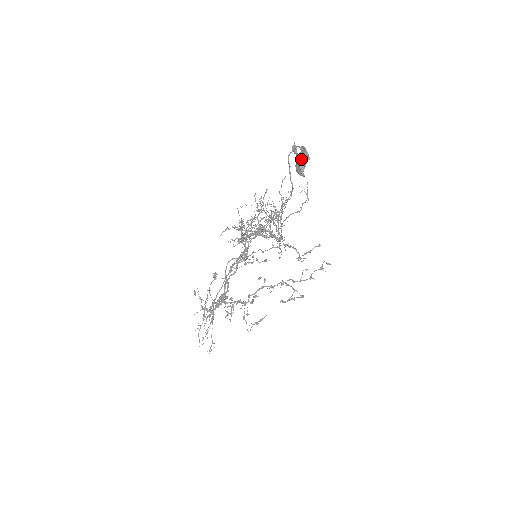
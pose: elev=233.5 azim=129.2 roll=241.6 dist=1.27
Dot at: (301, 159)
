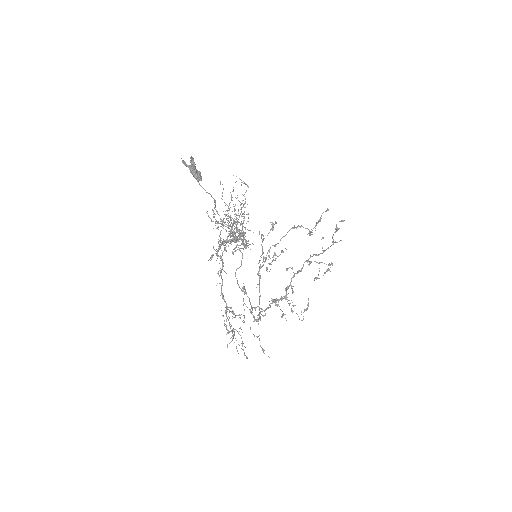
Dot at: (191, 168)
